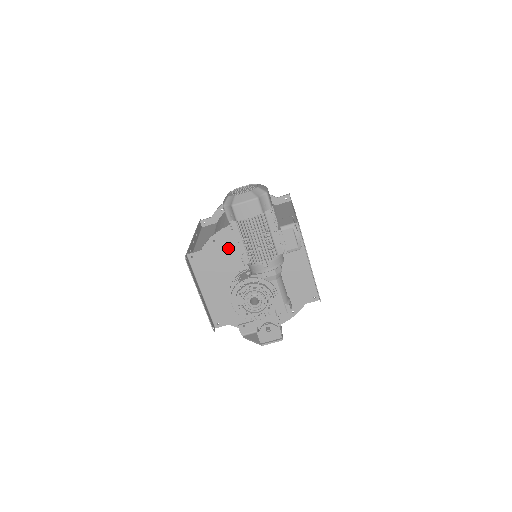
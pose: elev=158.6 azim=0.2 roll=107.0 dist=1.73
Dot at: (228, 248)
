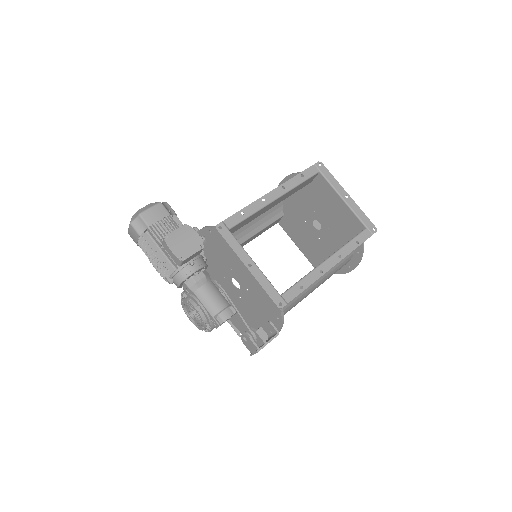
Dot at: (208, 258)
